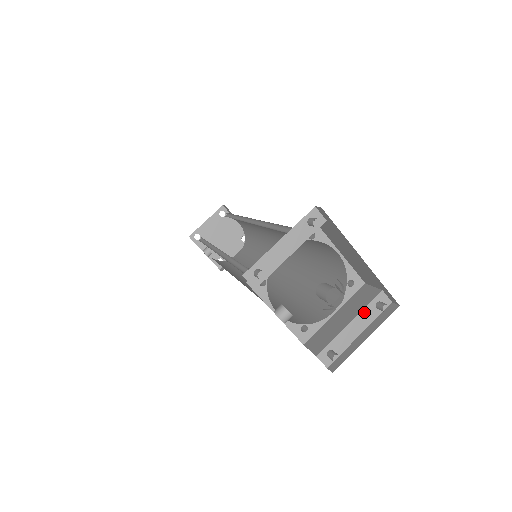
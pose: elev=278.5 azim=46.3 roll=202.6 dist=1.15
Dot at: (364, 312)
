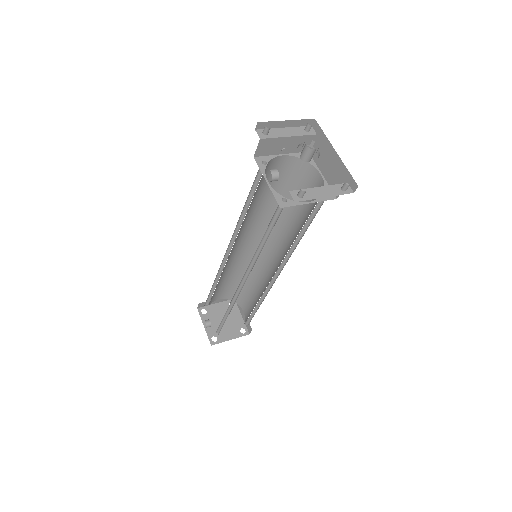
Dot at: (332, 187)
